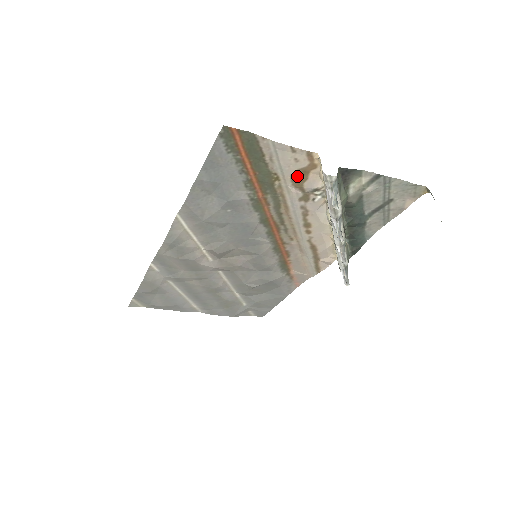
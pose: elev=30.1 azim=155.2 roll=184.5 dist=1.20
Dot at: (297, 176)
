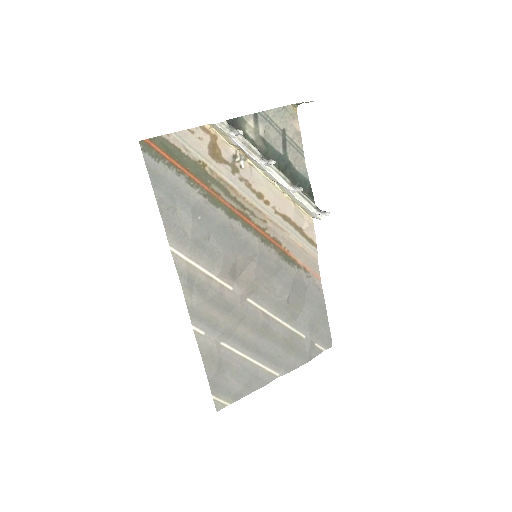
Dot at: (213, 152)
